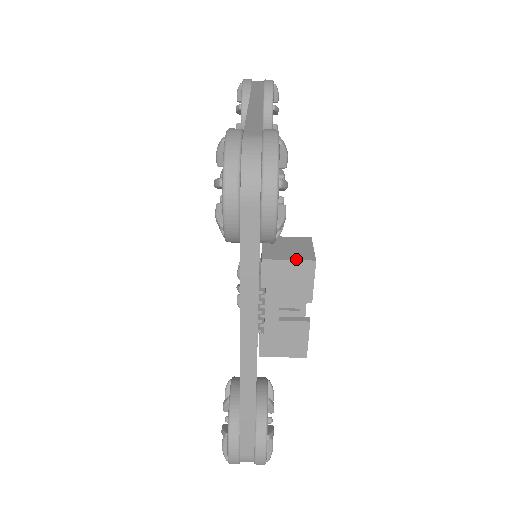
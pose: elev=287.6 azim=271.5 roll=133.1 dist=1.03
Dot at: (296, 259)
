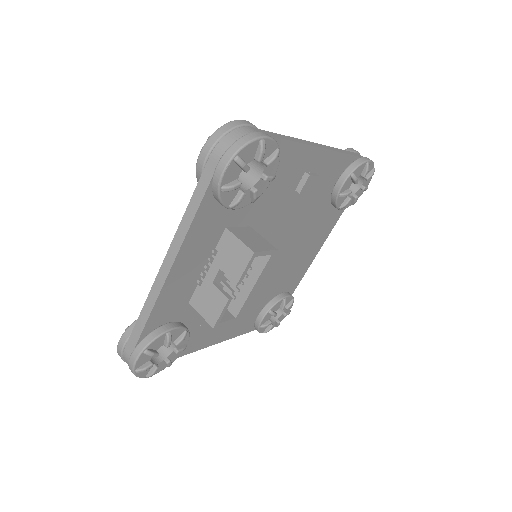
Dot at: (244, 243)
